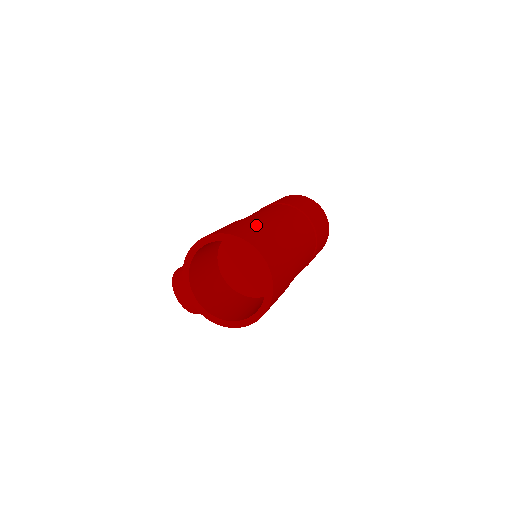
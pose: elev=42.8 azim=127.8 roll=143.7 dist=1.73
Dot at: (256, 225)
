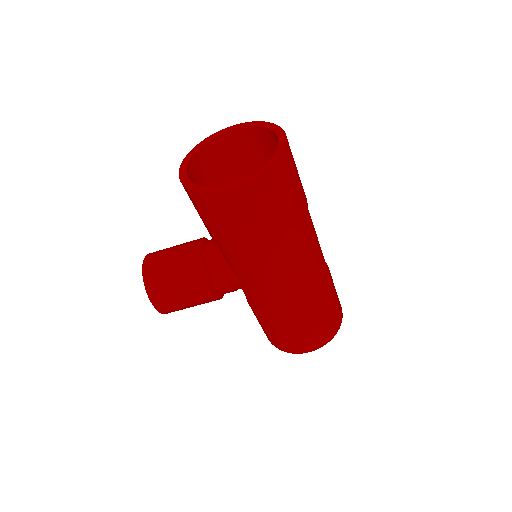
Dot at: occluded
